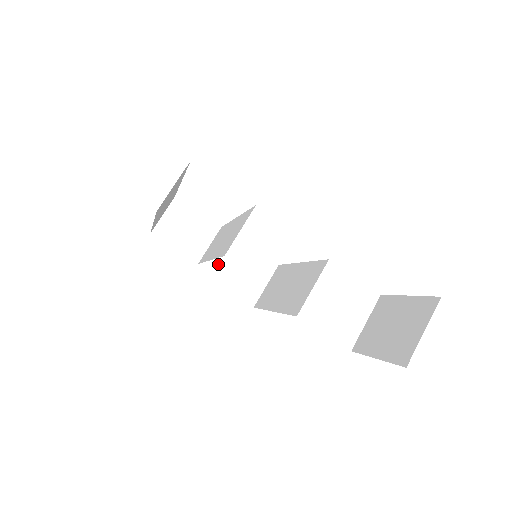
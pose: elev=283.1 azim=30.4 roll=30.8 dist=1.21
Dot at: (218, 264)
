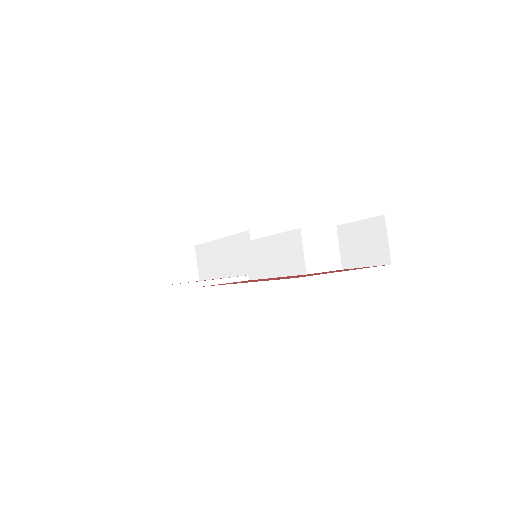
Dot at: occluded
